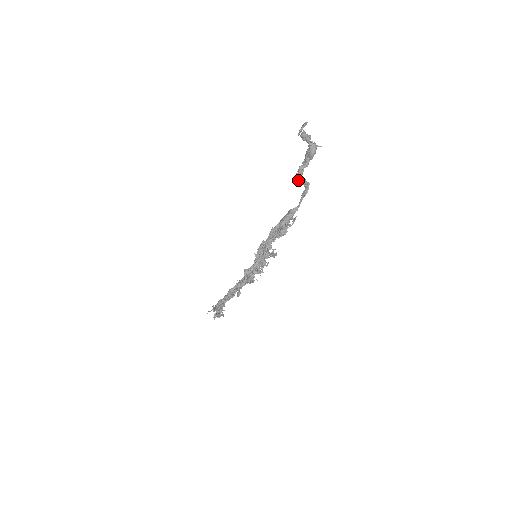
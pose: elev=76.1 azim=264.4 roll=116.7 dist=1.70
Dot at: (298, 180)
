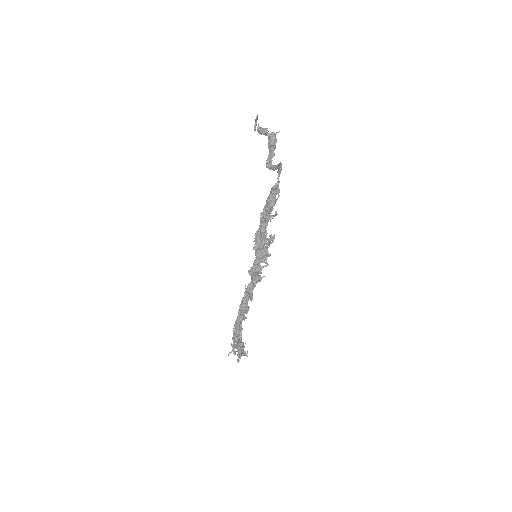
Dot at: occluded
